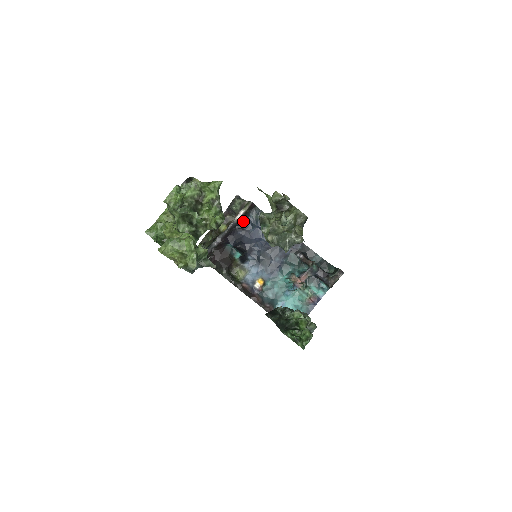
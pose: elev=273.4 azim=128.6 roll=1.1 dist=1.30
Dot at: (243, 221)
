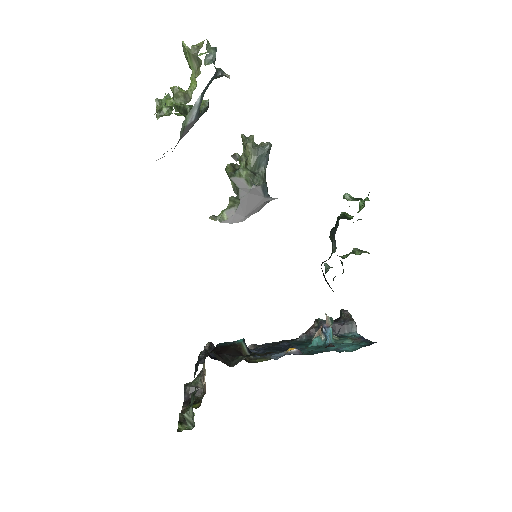
Dot at: occluded
